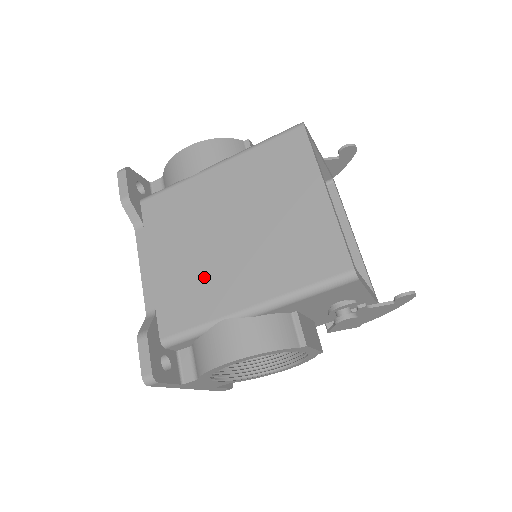
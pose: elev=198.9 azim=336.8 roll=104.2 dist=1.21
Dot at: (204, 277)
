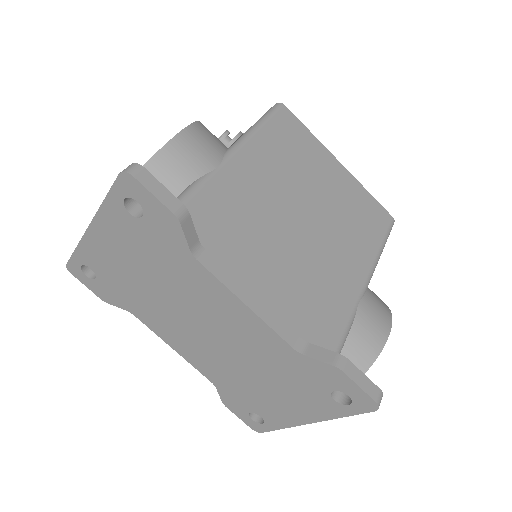
Dot at: (317, 274)
